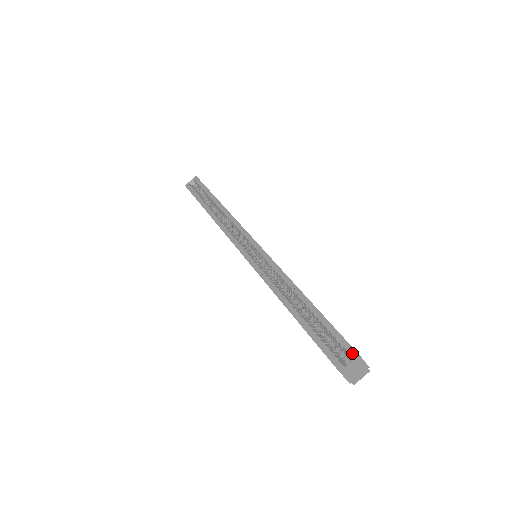
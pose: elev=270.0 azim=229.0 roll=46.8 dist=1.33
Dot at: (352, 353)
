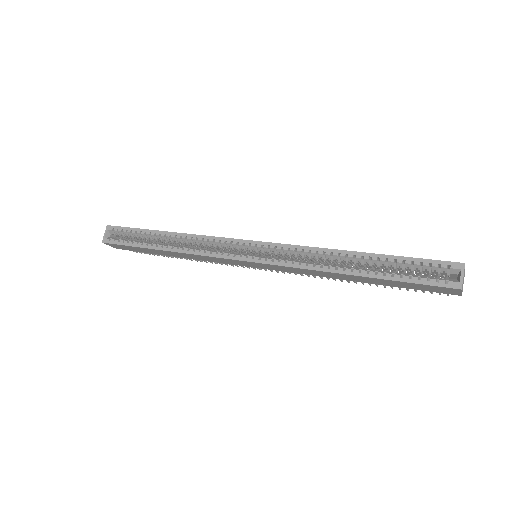
Dot at: (455, 266)
